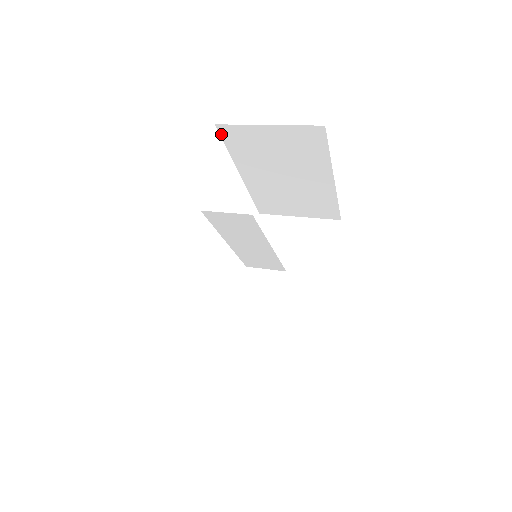
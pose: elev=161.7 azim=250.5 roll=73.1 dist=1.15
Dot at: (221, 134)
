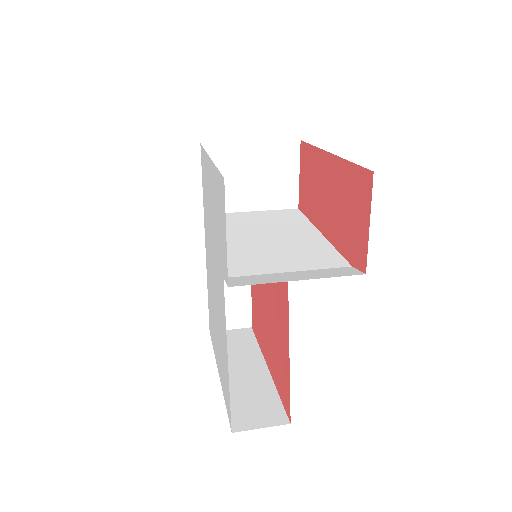
Dot at: occluded
